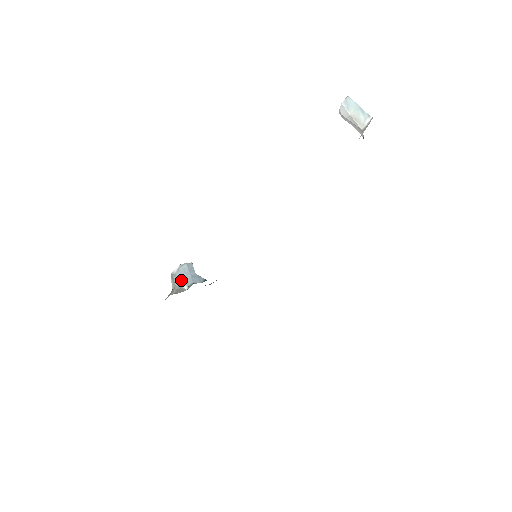
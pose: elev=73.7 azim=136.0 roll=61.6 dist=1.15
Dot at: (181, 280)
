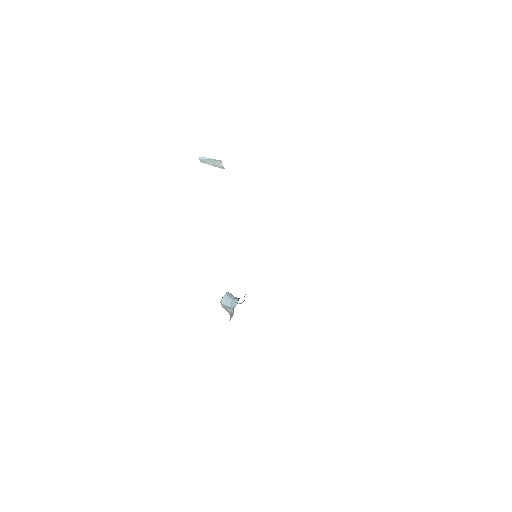
Dot at: (228, 308)
